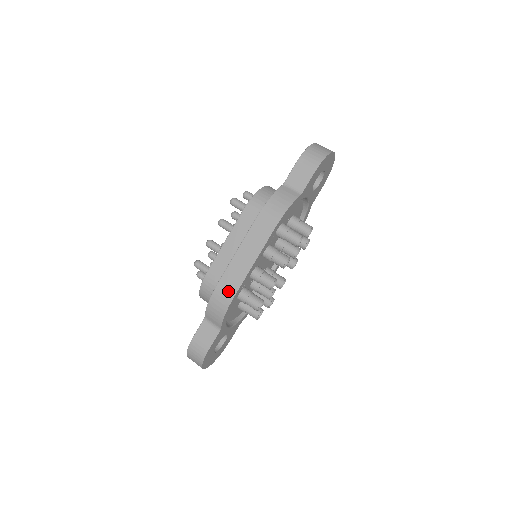
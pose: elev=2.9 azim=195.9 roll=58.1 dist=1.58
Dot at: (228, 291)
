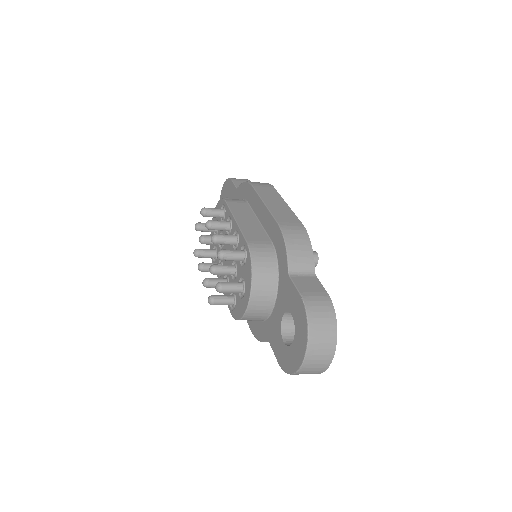
Dot at: (293, 223)
